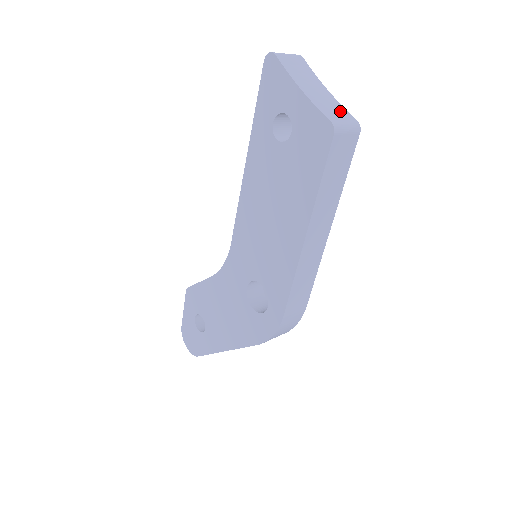
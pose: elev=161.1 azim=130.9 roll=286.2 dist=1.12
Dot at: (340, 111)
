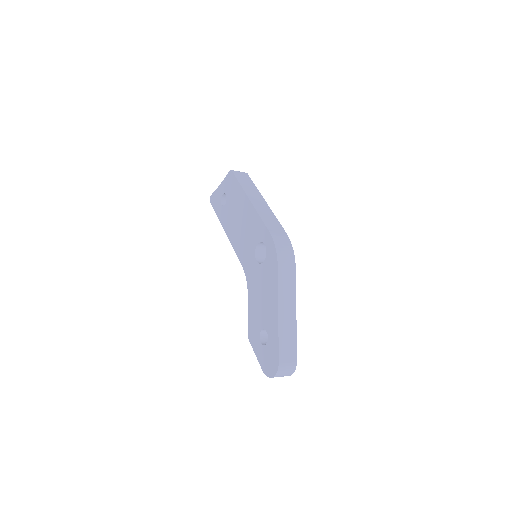
Dot at: occluded
